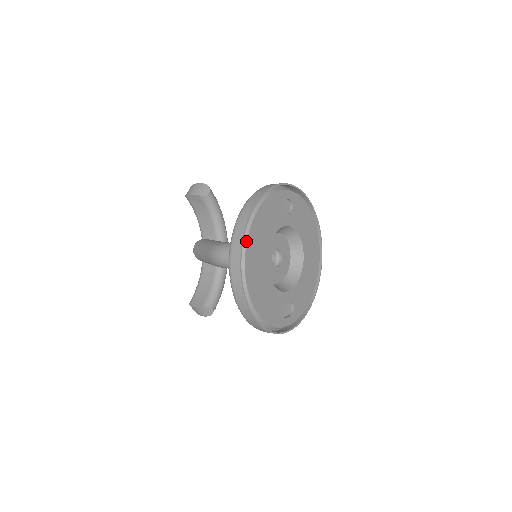
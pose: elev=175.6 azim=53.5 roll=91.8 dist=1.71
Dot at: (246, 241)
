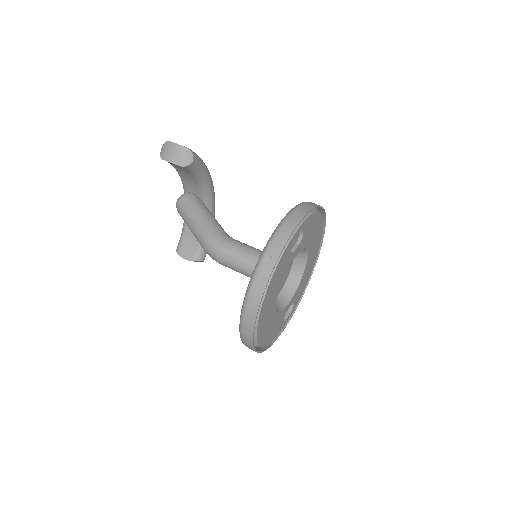
Dot at: (258, 315)
